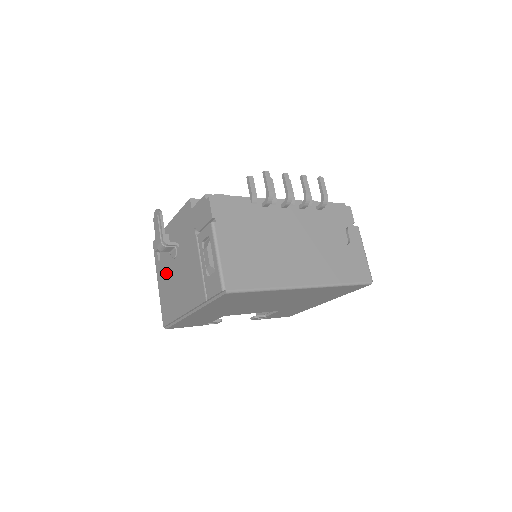
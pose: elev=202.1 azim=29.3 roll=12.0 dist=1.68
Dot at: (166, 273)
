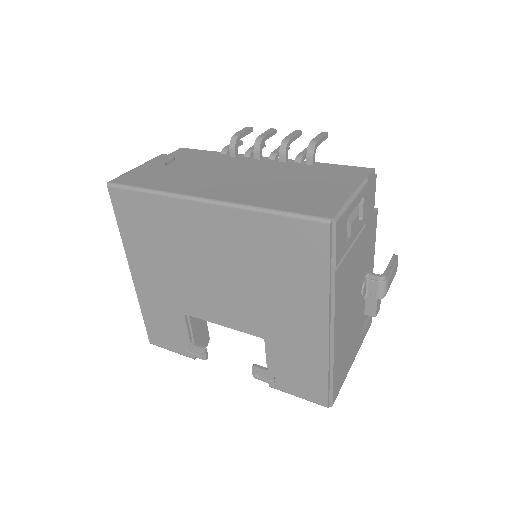
Dot at: occluded
